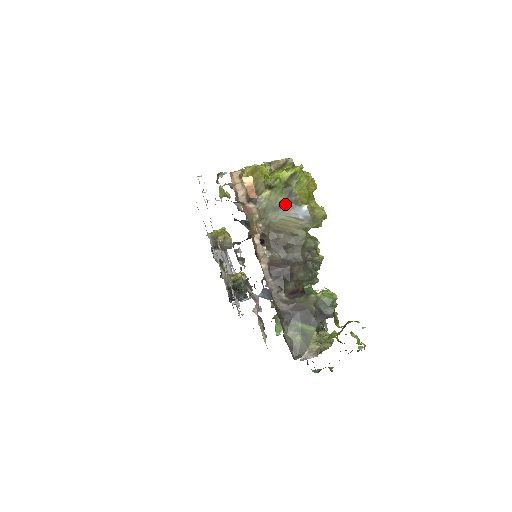
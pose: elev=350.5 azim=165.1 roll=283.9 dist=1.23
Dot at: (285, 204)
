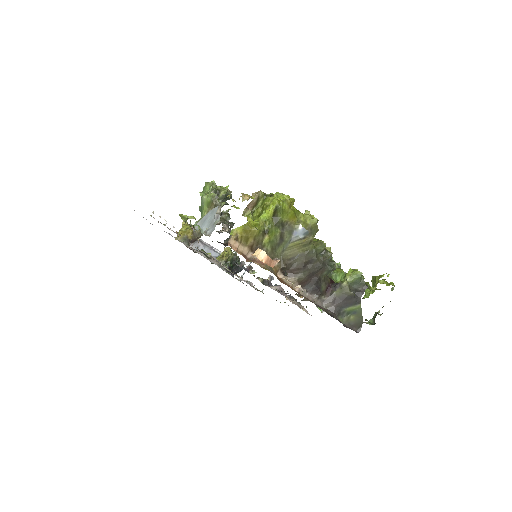
Dot at: (284, 235)
